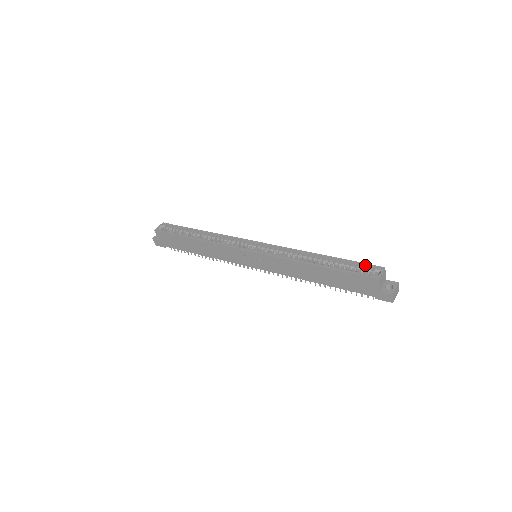
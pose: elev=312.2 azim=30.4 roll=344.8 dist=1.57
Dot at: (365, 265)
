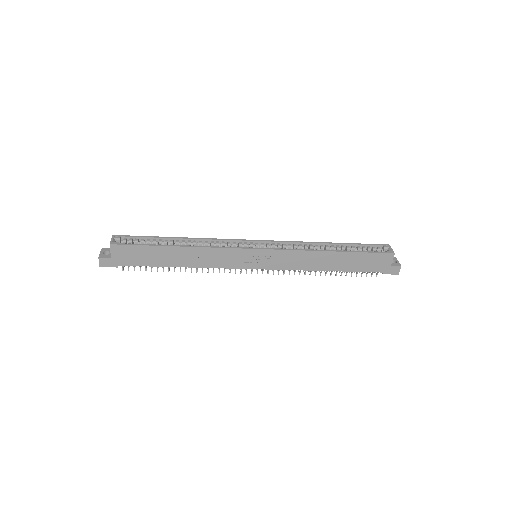
Dot at: (373, 245)
